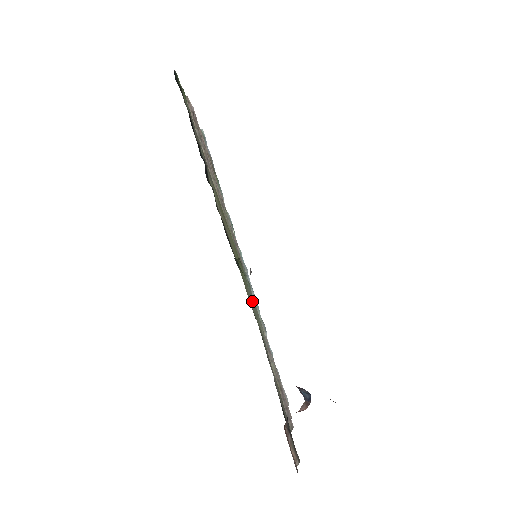
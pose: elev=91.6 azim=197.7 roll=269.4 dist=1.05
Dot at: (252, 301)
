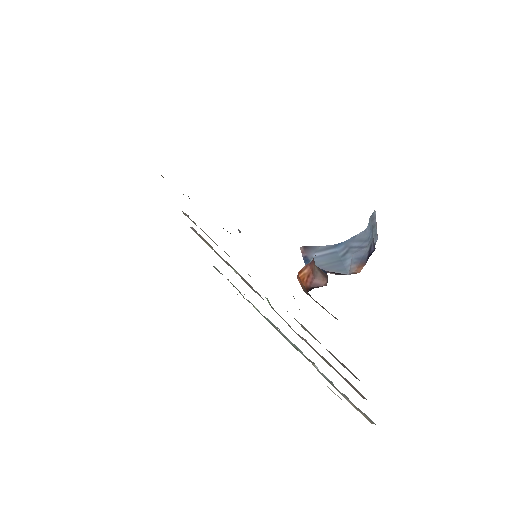
Dot at: occluded
